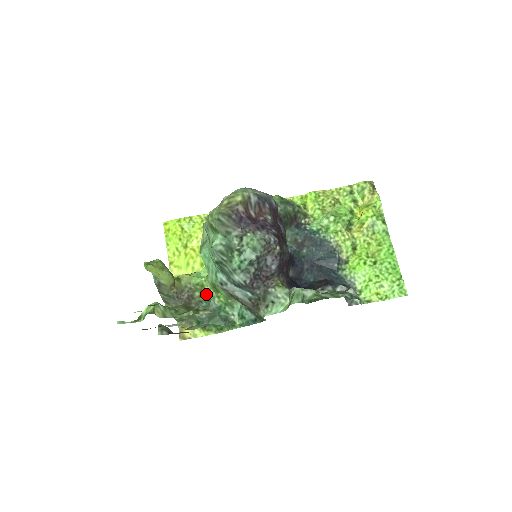
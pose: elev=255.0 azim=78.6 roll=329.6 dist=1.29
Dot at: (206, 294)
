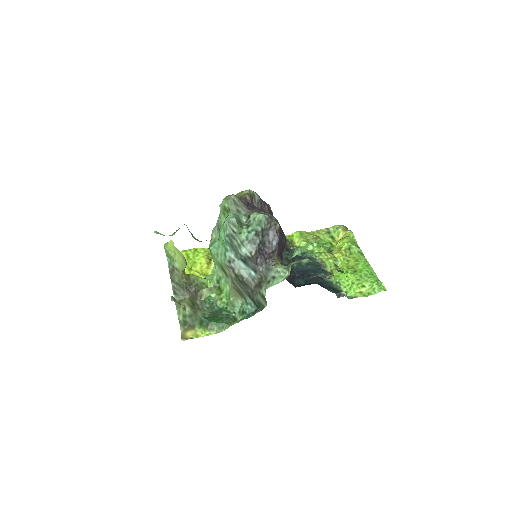
Dot at: (209, 297)
